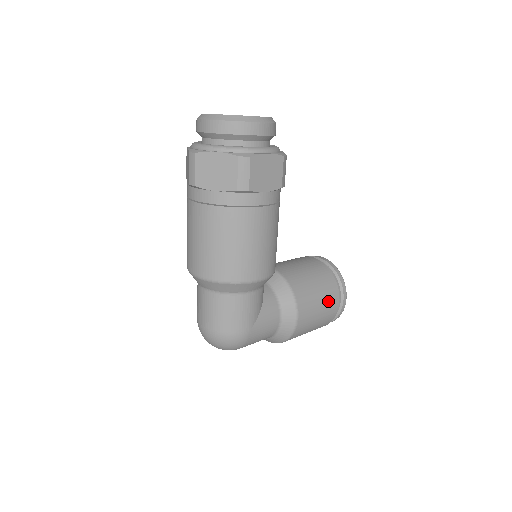
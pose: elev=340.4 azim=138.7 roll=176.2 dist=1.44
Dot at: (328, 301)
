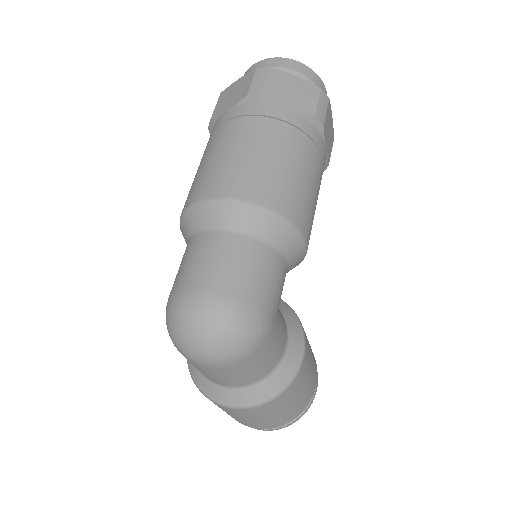
Dot at: (314, 366)
